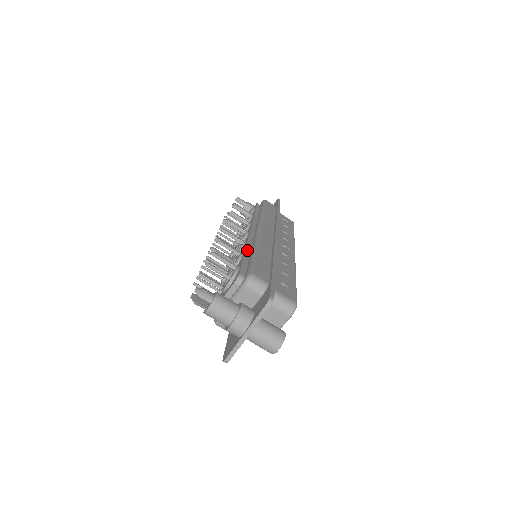
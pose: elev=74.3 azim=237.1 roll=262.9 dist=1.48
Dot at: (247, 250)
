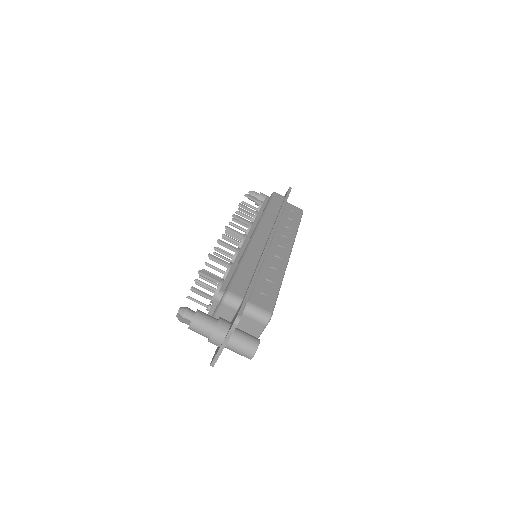
Dot at: (236, 260)
